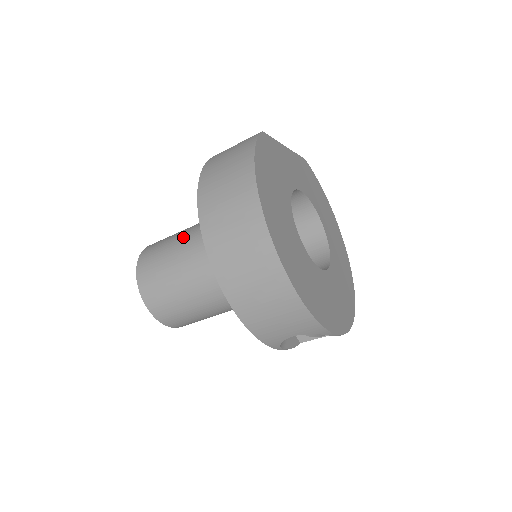
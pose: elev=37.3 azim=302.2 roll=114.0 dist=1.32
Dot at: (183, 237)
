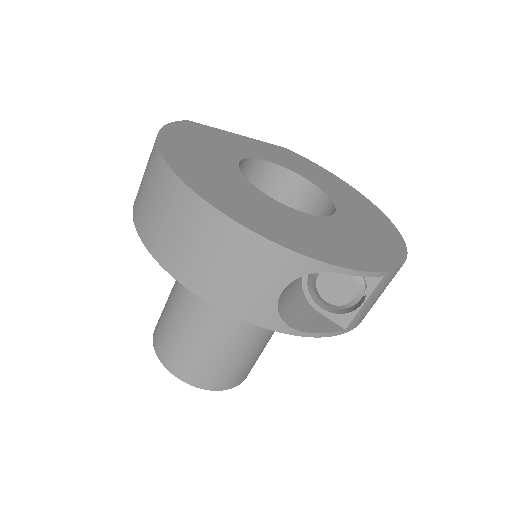
Dot at: occluded
